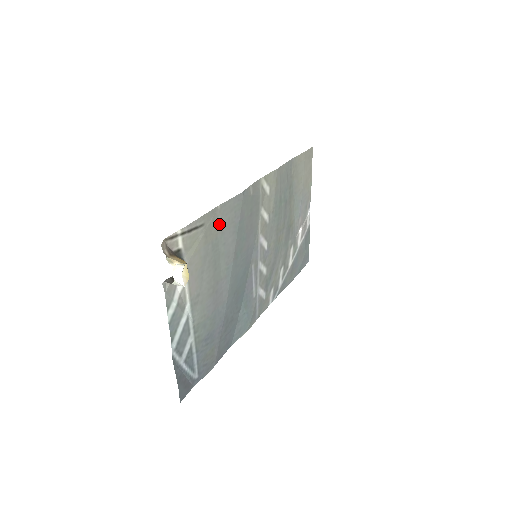
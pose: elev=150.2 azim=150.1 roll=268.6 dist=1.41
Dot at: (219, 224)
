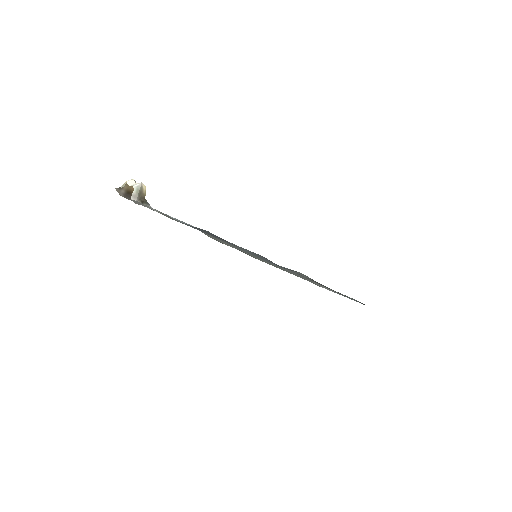
Dot at: occluded
